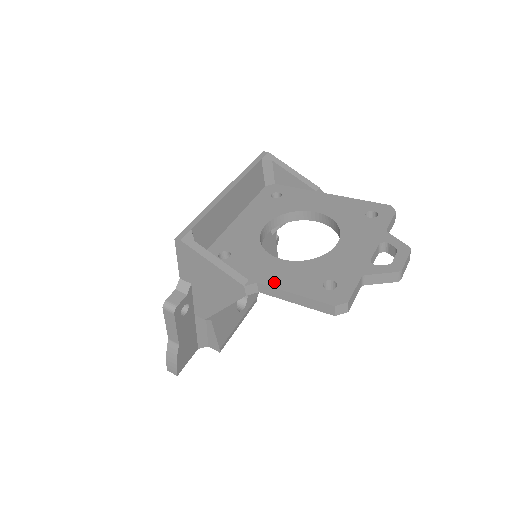
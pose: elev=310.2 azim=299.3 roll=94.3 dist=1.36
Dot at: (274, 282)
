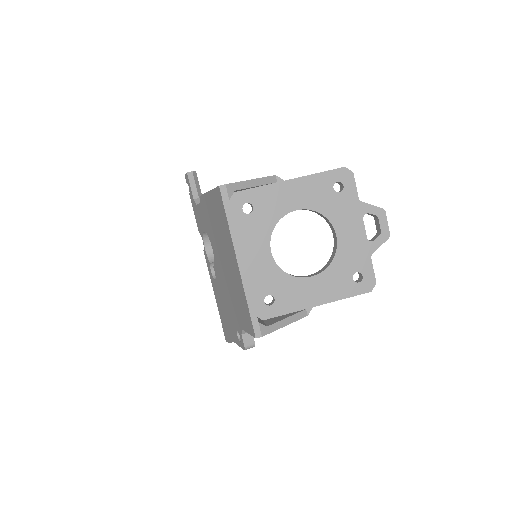
Dot at: (323, 299)
